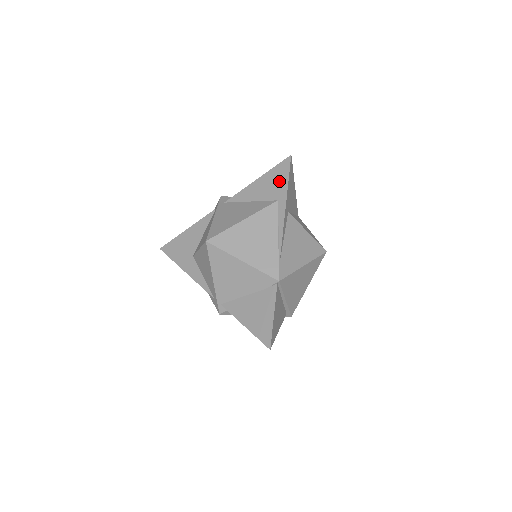
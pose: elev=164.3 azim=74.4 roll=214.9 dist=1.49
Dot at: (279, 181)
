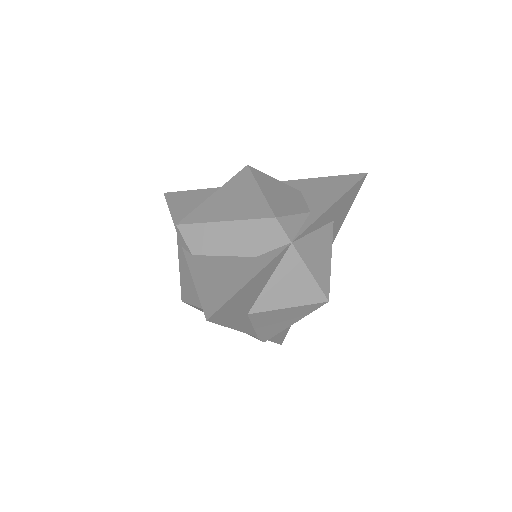
Dot at: occluded
